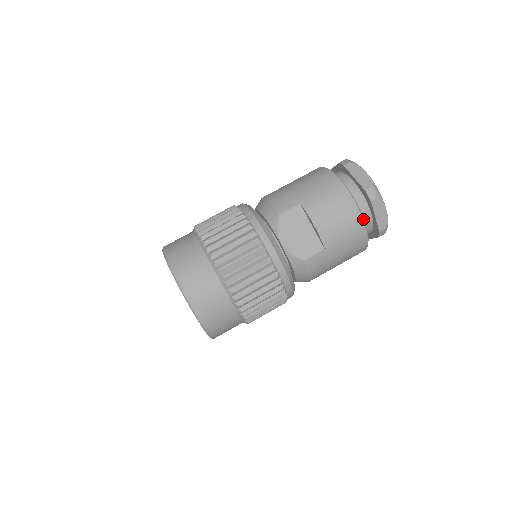
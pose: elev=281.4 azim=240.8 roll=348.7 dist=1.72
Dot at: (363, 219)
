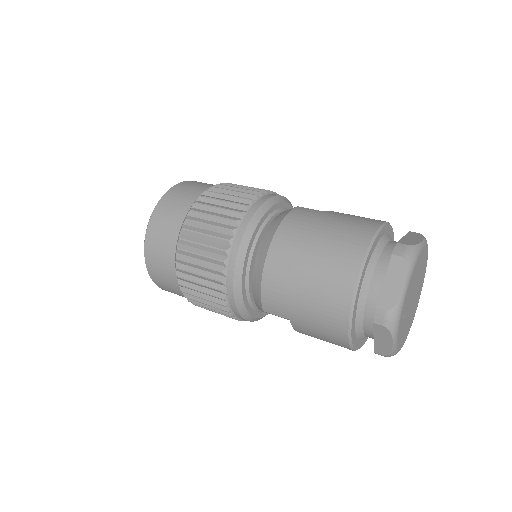
Dot at: (387, 223)
